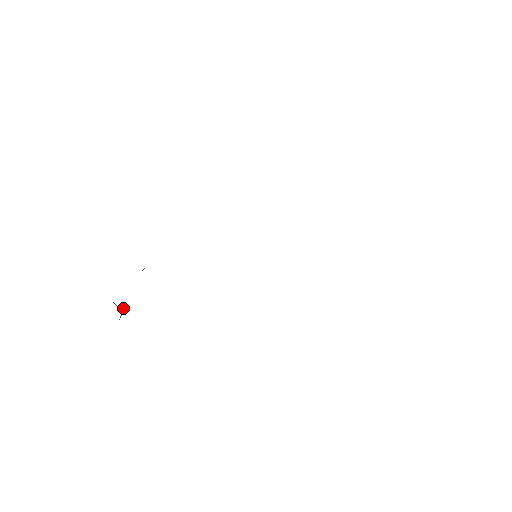
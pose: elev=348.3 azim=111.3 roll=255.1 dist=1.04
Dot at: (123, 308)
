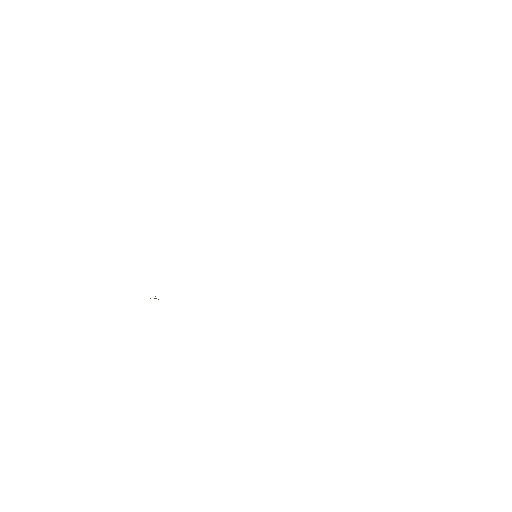
Dot at: occluded
